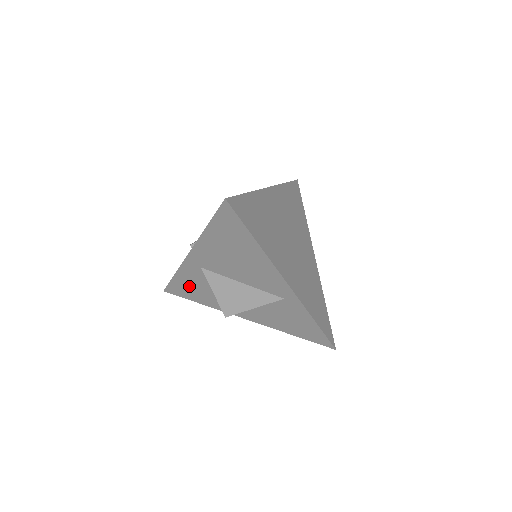
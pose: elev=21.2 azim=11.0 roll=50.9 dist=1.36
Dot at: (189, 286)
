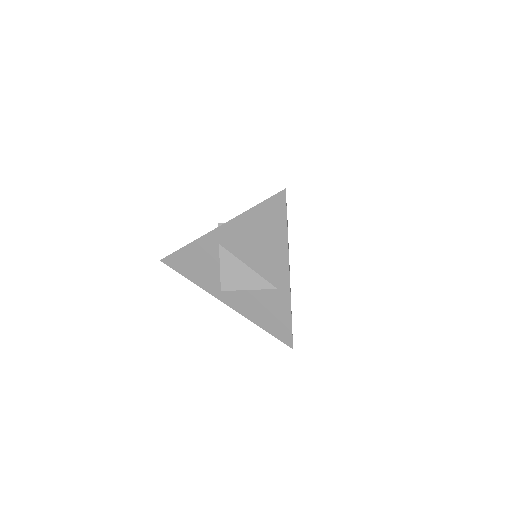
Dot at: (192, 260)
